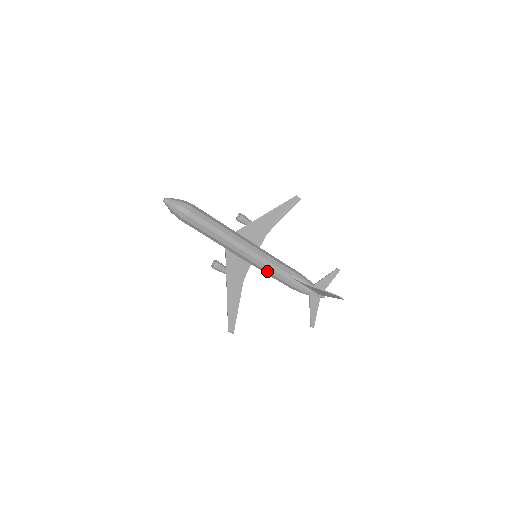
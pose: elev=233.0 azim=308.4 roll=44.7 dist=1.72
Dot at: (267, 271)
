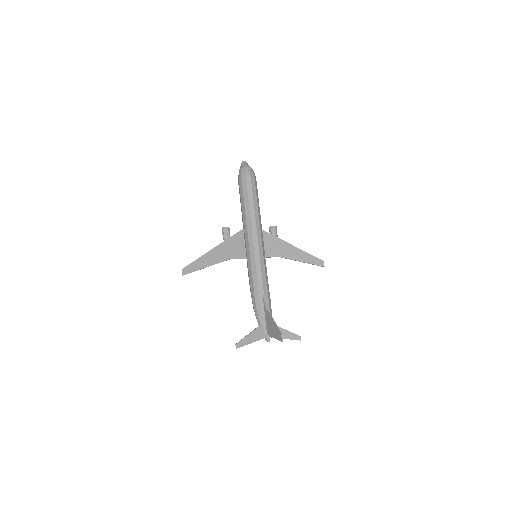
Dot at: (252, 271)
